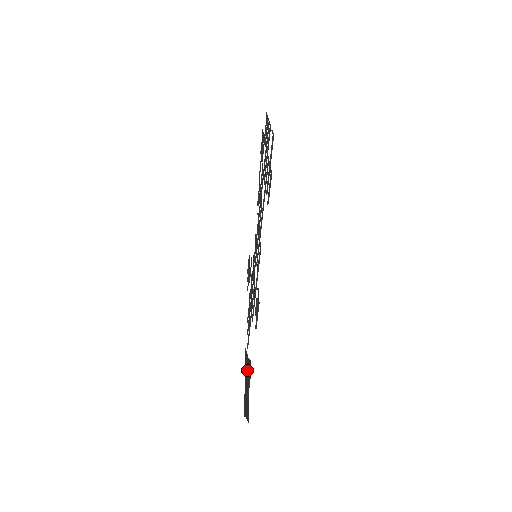
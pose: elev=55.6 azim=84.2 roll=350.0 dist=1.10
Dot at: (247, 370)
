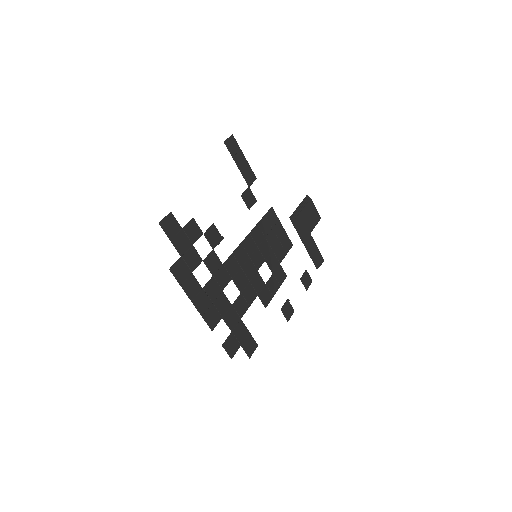
Dot at: (301, 233)
